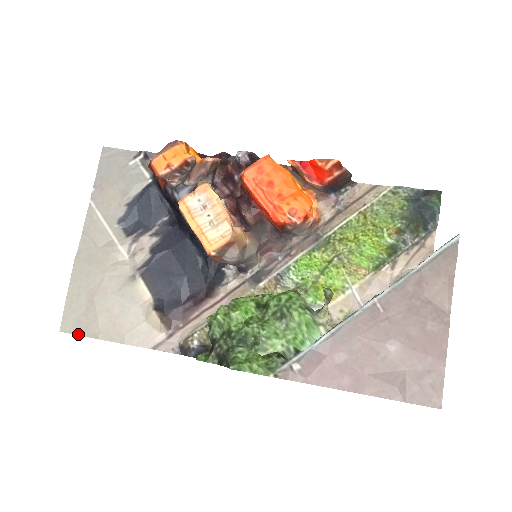
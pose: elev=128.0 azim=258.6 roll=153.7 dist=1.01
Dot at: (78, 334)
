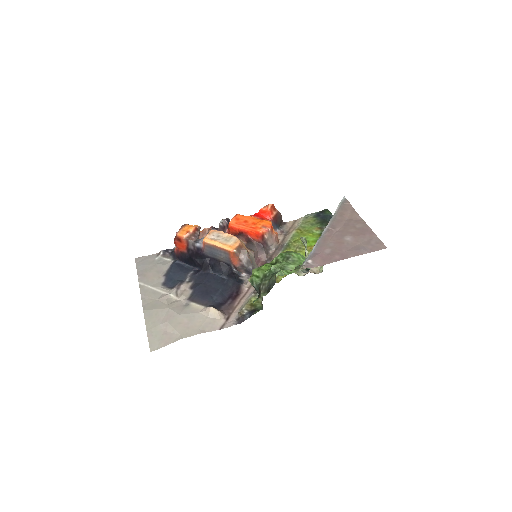
Dot at: (165, 345)
